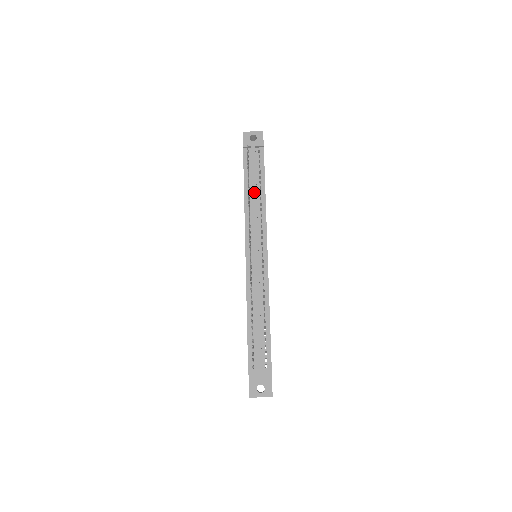
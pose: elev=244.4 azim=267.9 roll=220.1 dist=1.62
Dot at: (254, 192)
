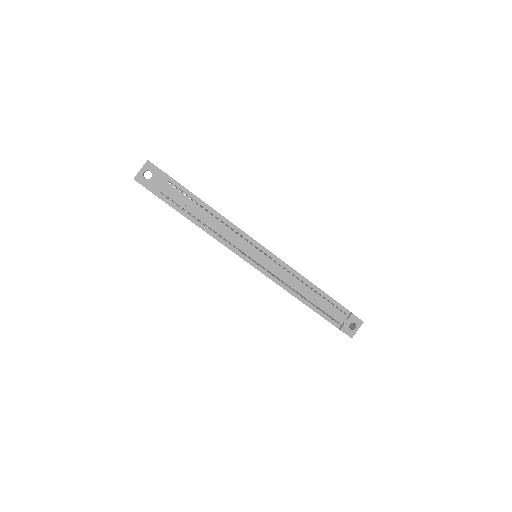
Dot at: (208, 220)
